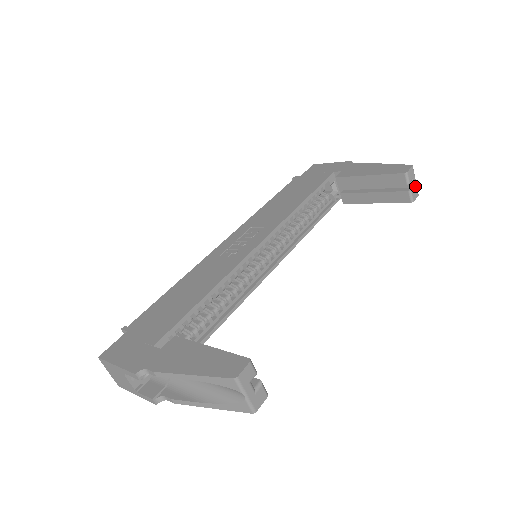
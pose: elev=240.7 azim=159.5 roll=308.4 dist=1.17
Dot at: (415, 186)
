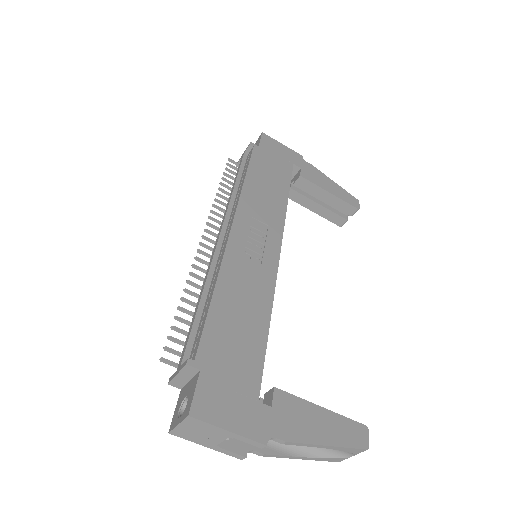
Dot at: (348, 215)
